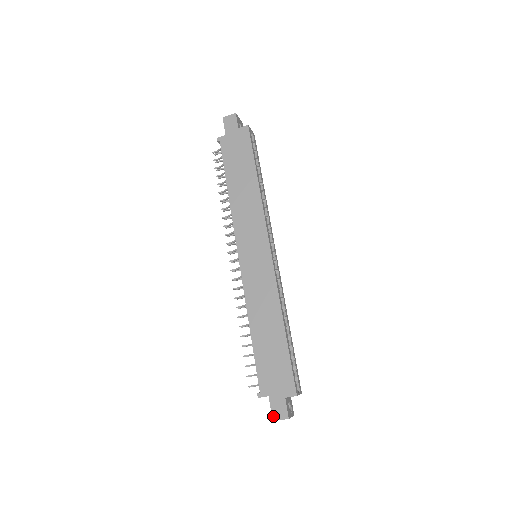
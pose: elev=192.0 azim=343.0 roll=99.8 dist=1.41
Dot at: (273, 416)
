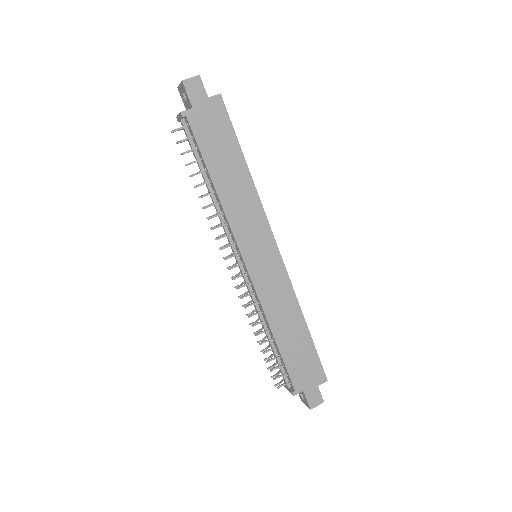
Dot at: (310, 406)
